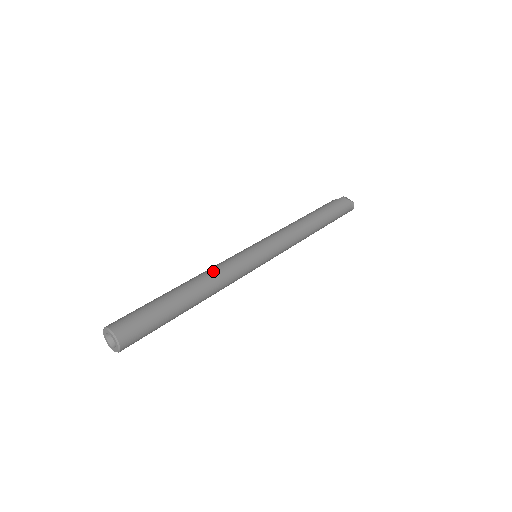
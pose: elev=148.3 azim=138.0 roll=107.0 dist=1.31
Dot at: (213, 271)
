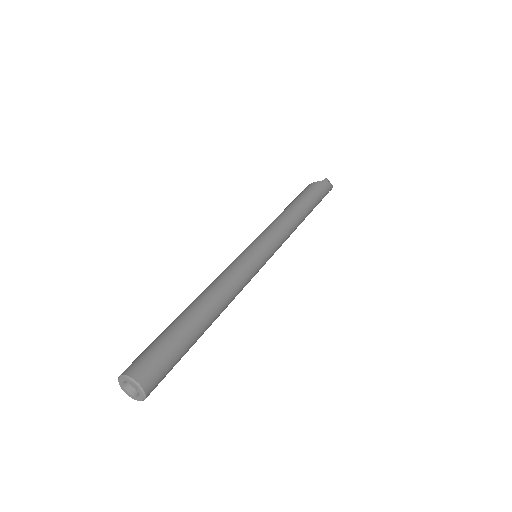
Dot at: (227, 286)
